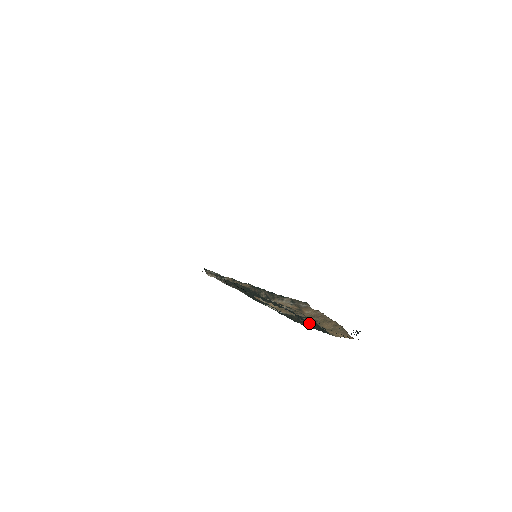
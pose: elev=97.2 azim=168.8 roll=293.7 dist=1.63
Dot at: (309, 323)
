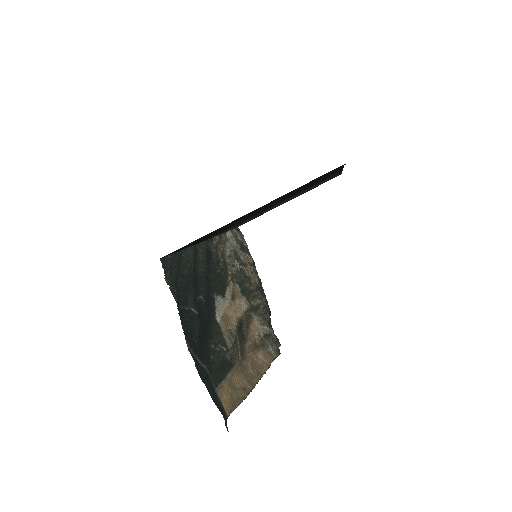
Dot at: (219, 355)
